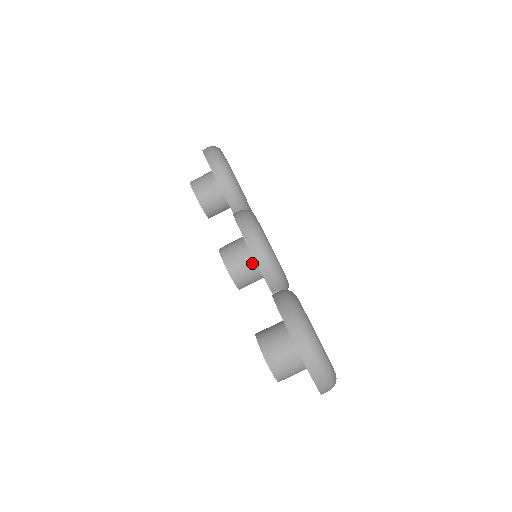
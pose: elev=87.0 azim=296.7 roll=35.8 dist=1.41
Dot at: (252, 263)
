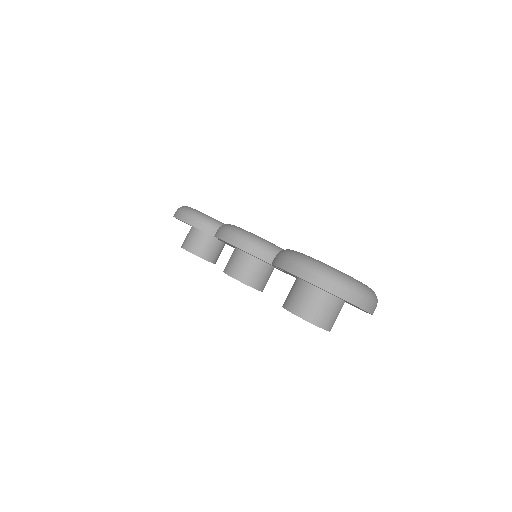
Dot at: (251, 260)
